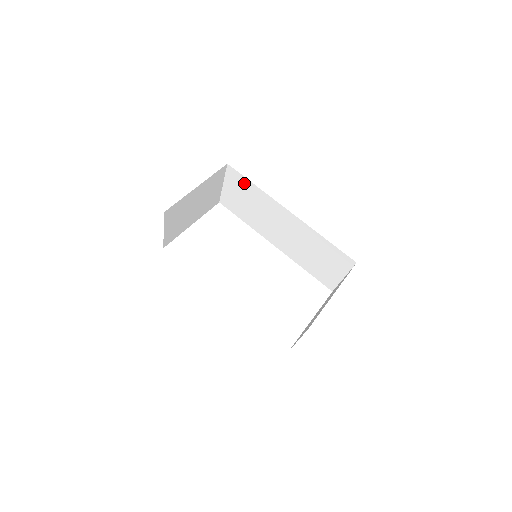
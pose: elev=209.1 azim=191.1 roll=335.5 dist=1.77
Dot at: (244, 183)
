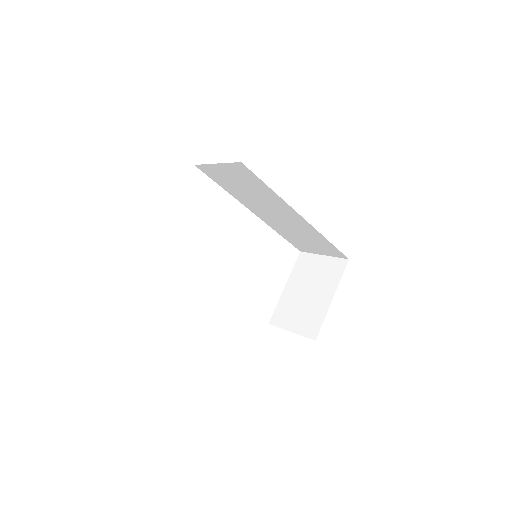
Dot at: (254, 180)
